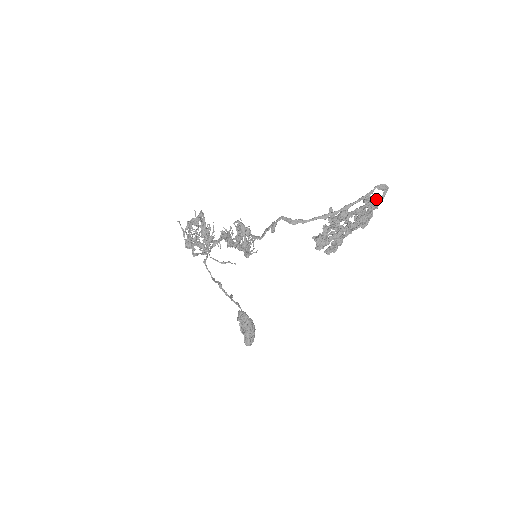
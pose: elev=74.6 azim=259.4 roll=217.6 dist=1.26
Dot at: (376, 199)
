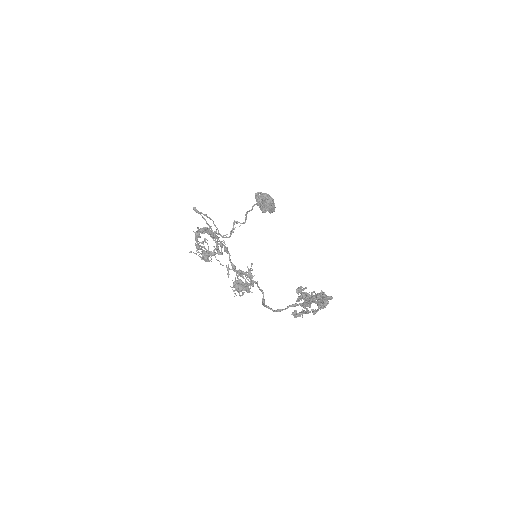
Dot at: (325, 304)
